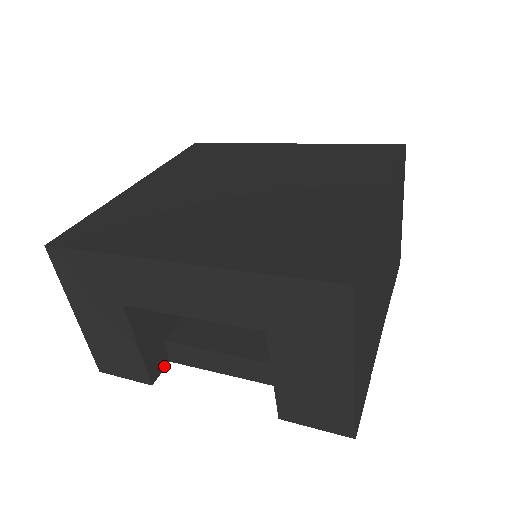
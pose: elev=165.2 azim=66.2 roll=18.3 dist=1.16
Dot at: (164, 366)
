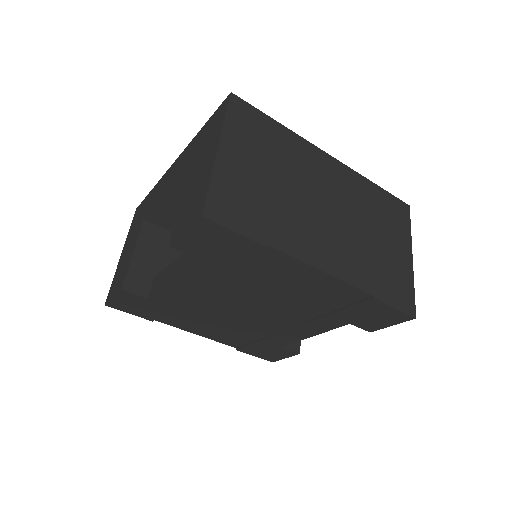
Dot at: (141, 294)
